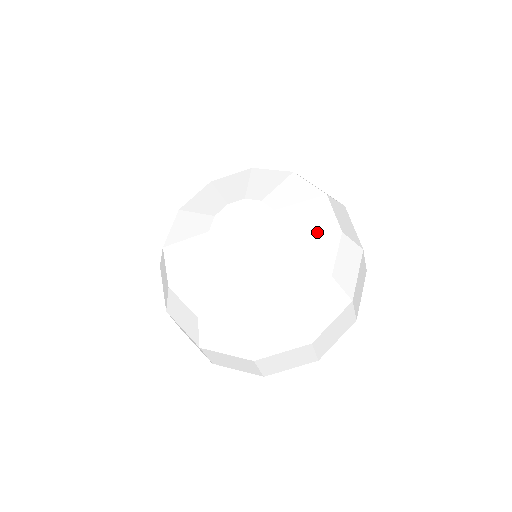
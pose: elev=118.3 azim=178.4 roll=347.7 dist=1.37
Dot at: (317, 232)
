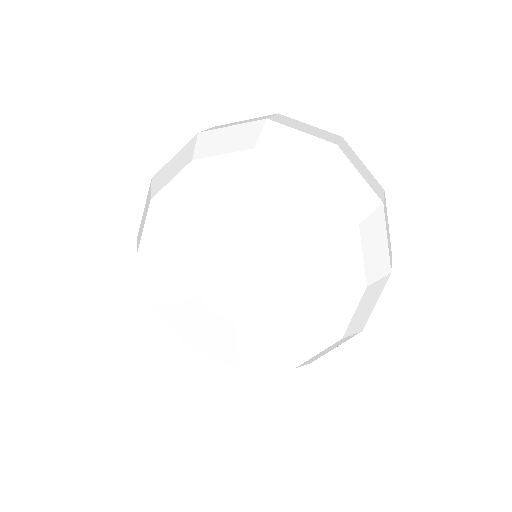
Dot at: (314, 329)
